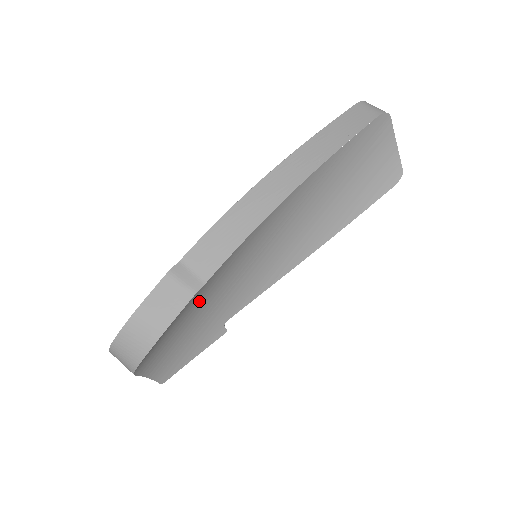
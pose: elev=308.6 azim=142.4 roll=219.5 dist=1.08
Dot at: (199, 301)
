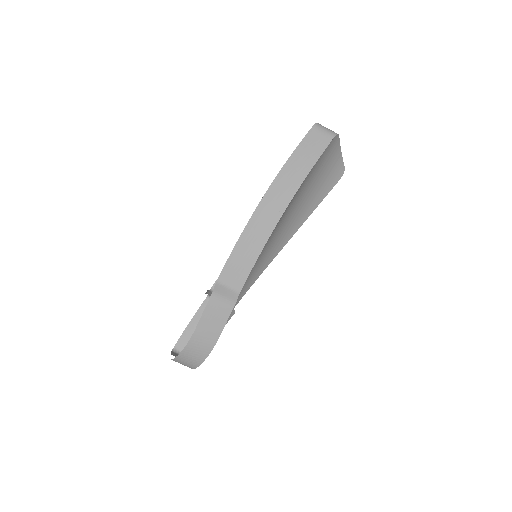
Dot at: occluded
